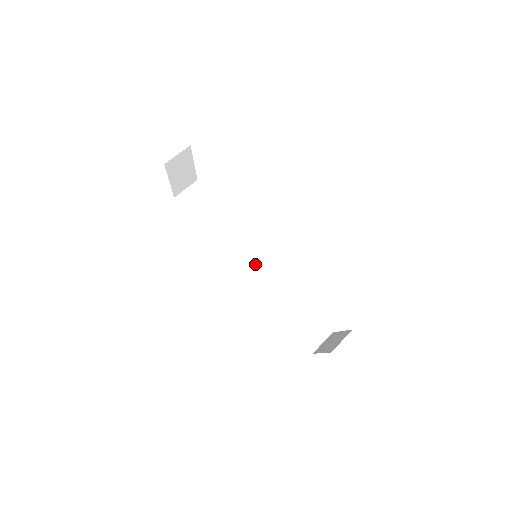
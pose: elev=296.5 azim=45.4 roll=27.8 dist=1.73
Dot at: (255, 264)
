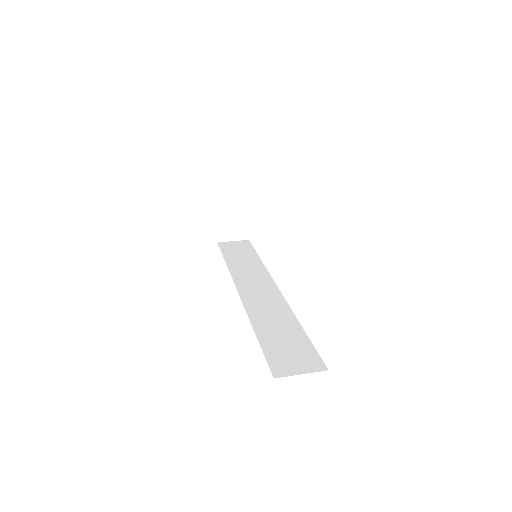
Dot at: (260, 288)
